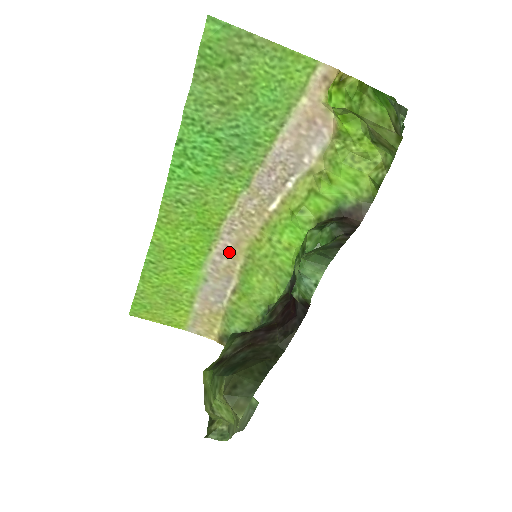
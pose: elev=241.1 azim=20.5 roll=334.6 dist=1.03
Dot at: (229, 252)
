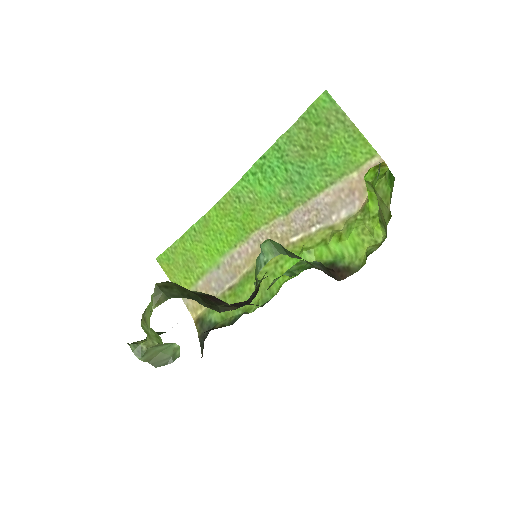
Dot at: (246, 256)
